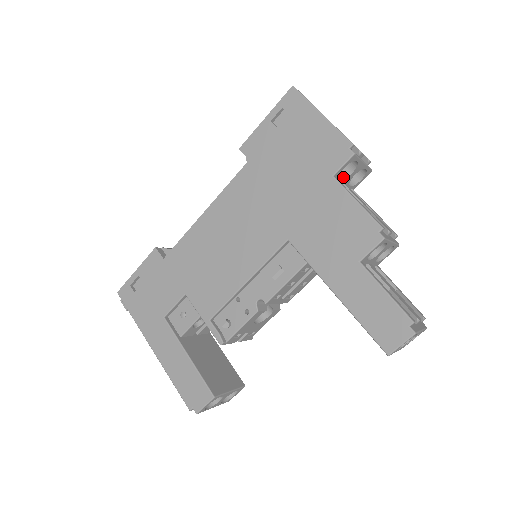
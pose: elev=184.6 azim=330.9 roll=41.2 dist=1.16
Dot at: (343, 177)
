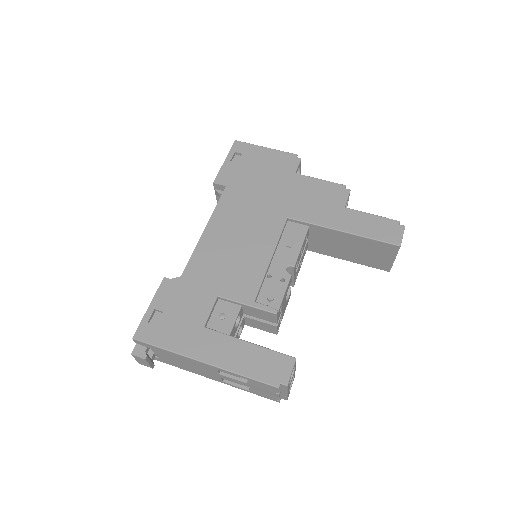
Dot at: occluded
